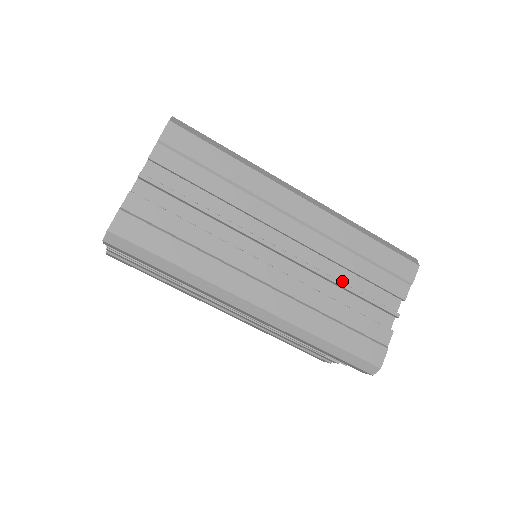
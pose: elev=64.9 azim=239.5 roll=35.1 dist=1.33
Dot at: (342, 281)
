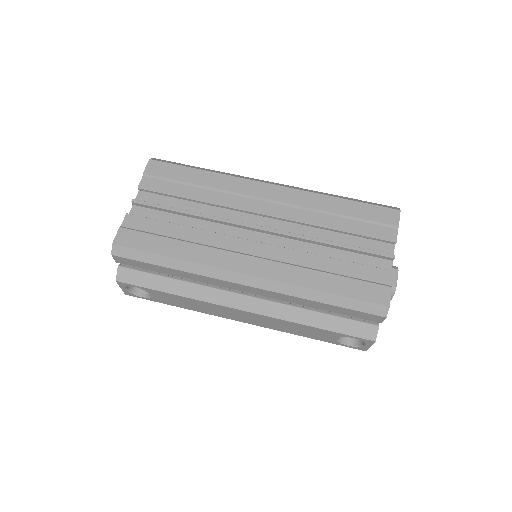
Dot at: occluded
